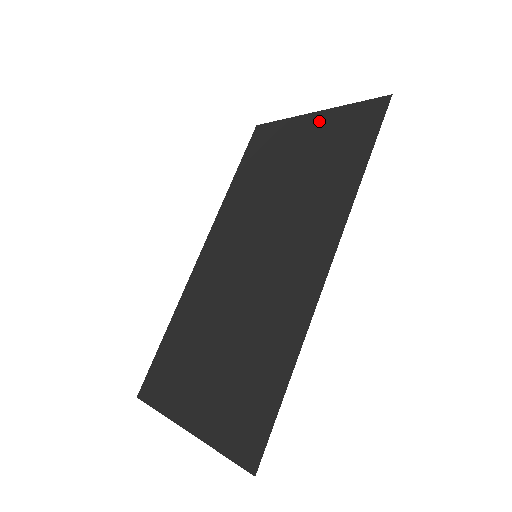
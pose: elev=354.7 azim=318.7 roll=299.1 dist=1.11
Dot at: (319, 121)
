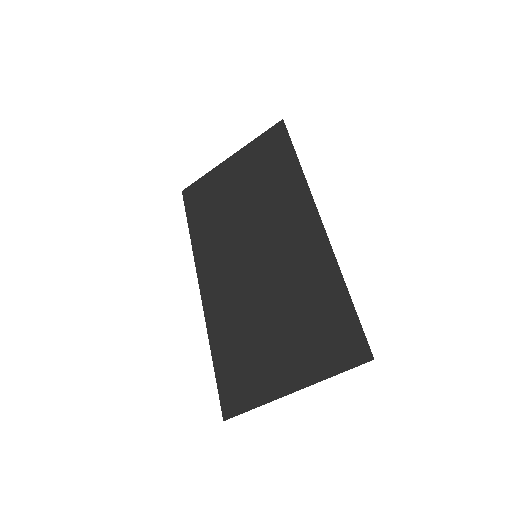
Dot at: (238, 159)
